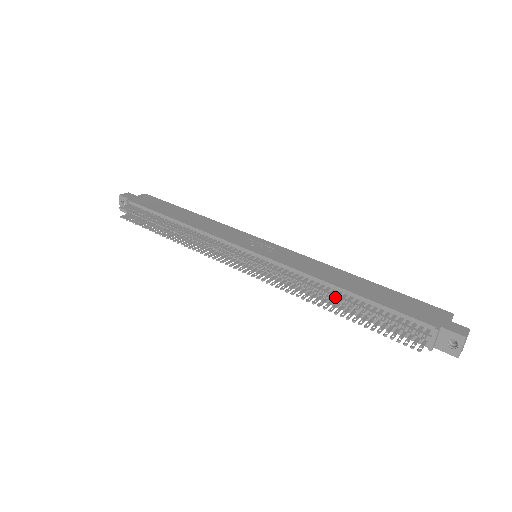
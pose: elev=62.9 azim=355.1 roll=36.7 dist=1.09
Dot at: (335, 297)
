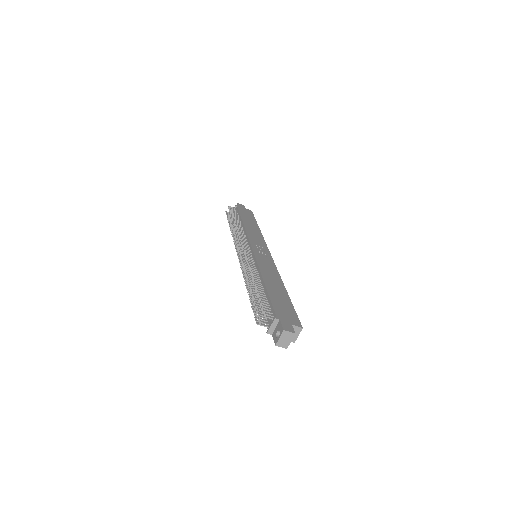
Dot at: (254, 281)
